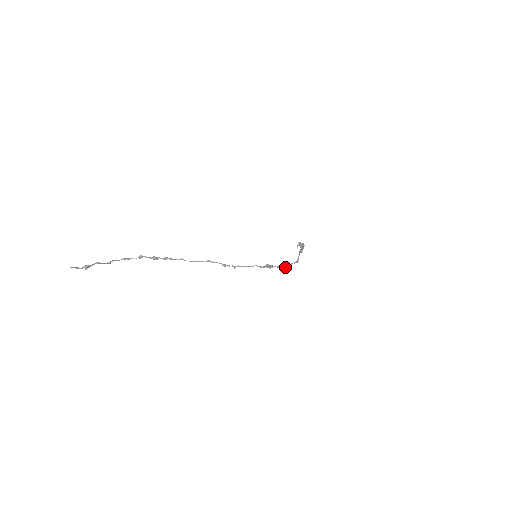
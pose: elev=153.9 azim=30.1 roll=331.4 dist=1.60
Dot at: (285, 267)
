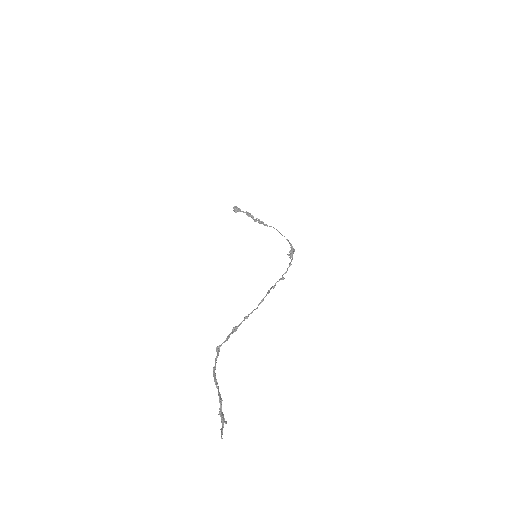
Dot at: (292, 254)
